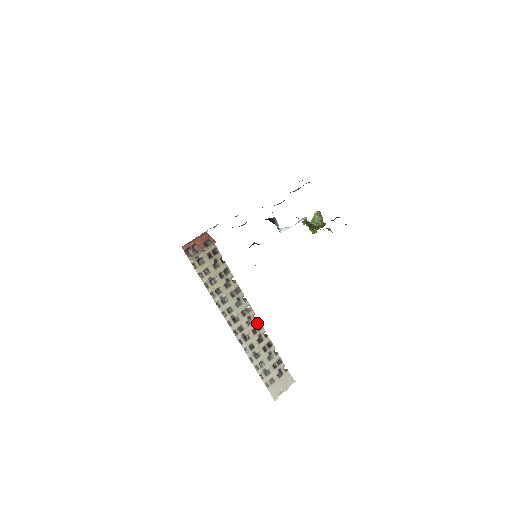
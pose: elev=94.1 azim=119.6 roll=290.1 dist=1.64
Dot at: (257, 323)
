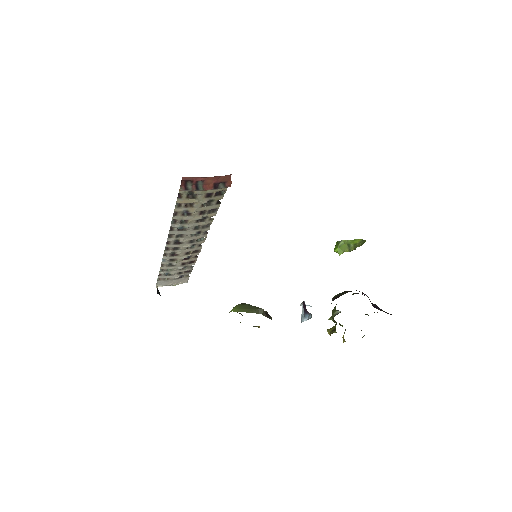
Dot at: (197, 249)
